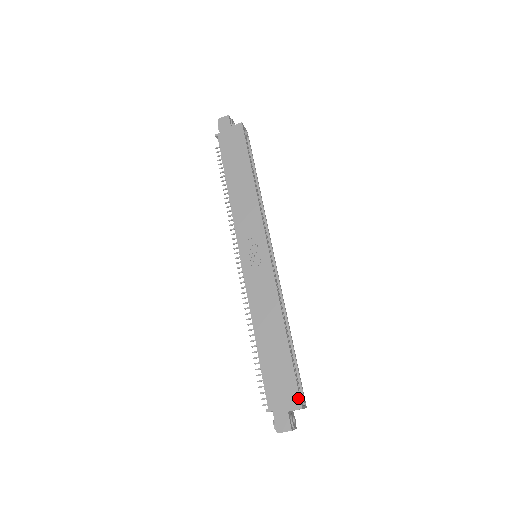
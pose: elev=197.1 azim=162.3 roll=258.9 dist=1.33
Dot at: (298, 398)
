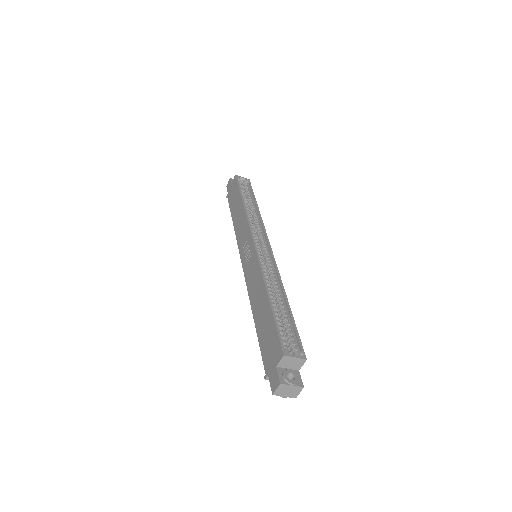
Dot at: (280, 347)
